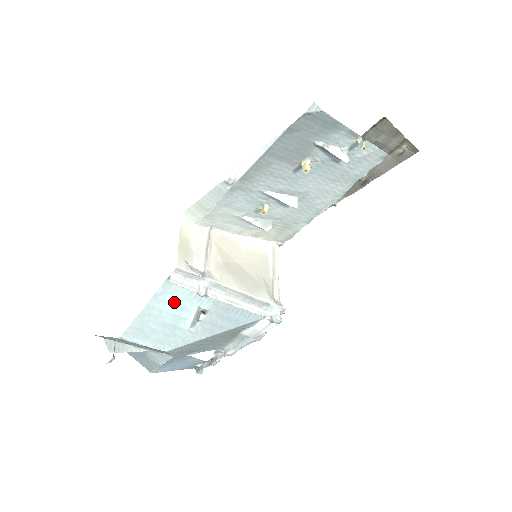
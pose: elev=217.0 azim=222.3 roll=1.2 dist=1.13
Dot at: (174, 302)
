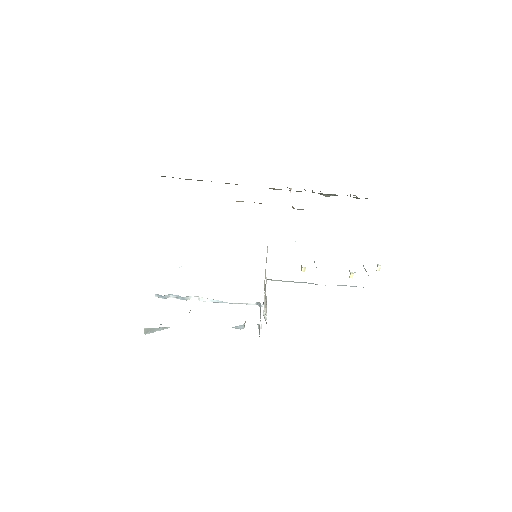
Dot at: occluded
